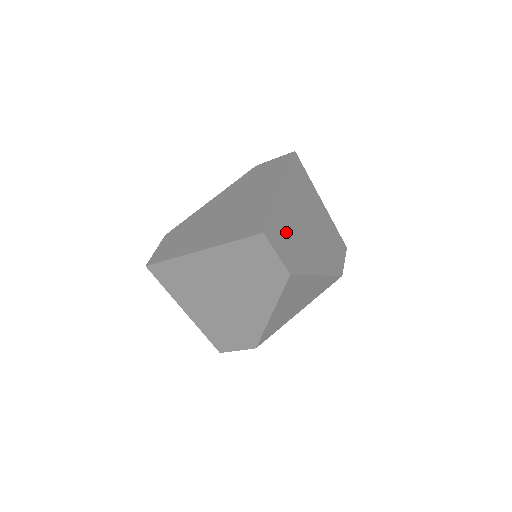
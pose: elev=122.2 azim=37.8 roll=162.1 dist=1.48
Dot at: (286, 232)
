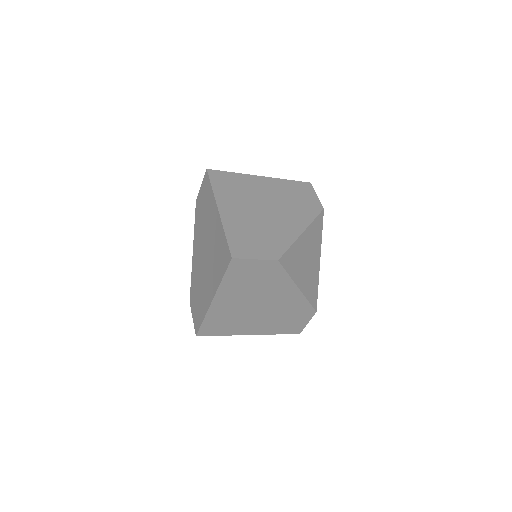
Dot at: occluded
